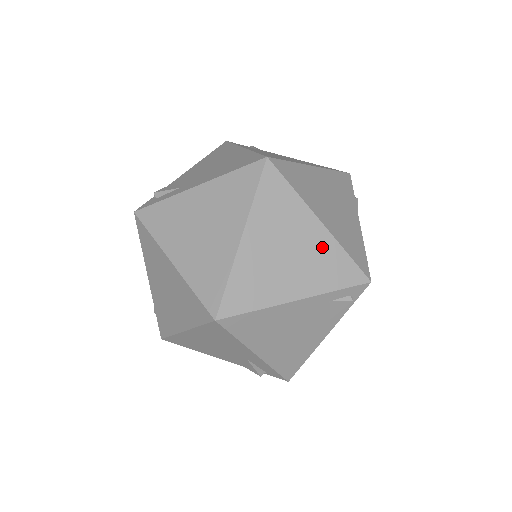
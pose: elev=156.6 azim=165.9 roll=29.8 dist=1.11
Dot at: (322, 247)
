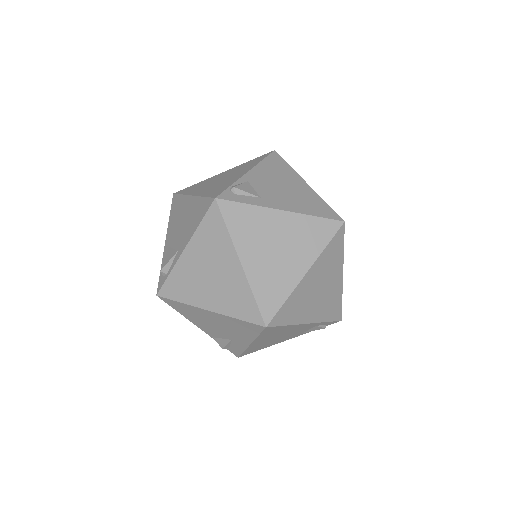
Dot at: (335, 292)
